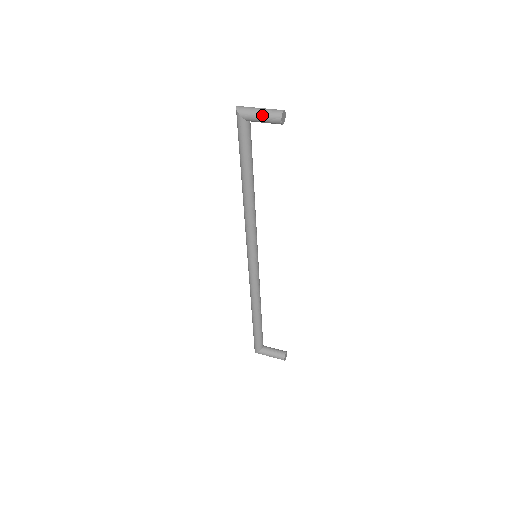
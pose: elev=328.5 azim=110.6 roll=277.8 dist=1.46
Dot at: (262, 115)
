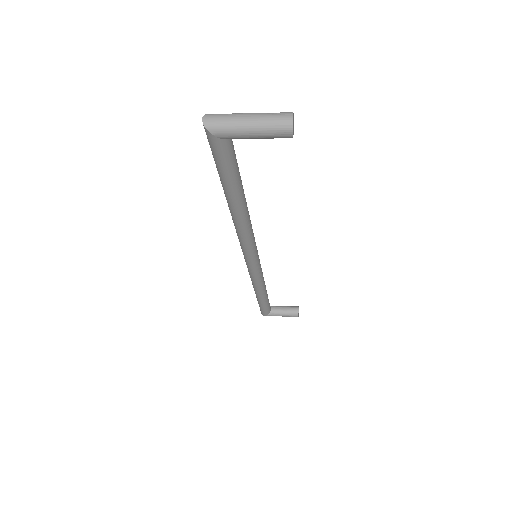
Dot at: (256, 132)
